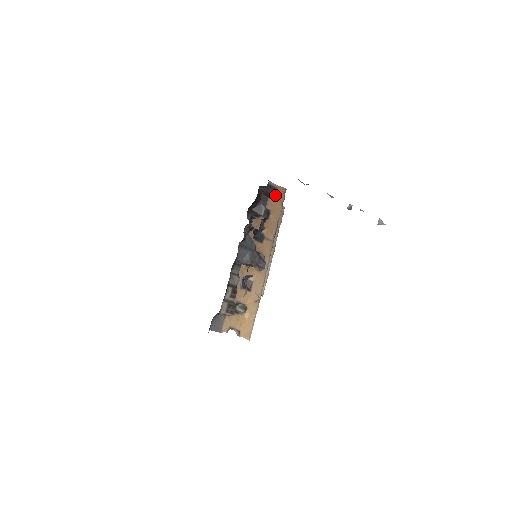
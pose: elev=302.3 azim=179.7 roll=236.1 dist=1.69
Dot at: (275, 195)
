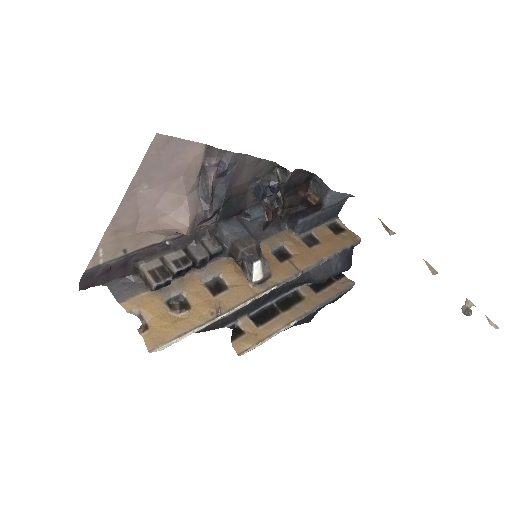
Dot at: (338, 234)
